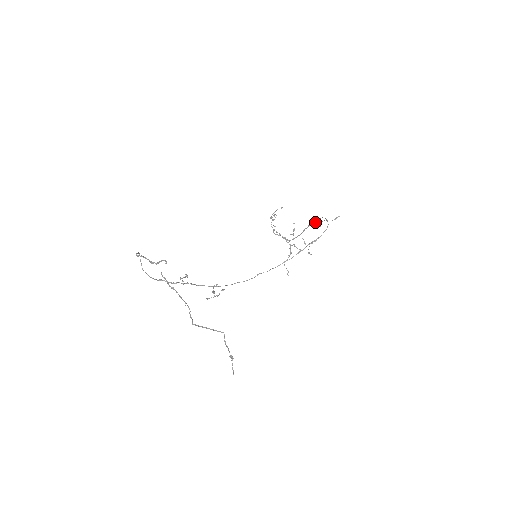
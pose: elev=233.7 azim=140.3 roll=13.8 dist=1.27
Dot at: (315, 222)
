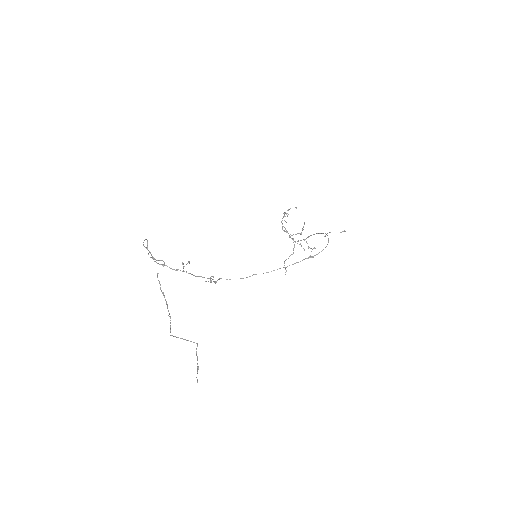
Dot at: (320, 233)
